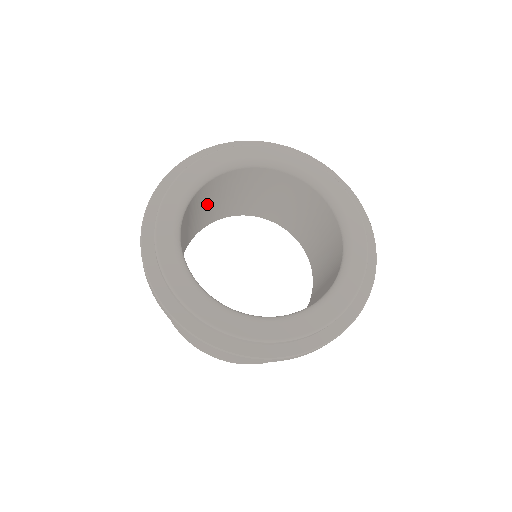
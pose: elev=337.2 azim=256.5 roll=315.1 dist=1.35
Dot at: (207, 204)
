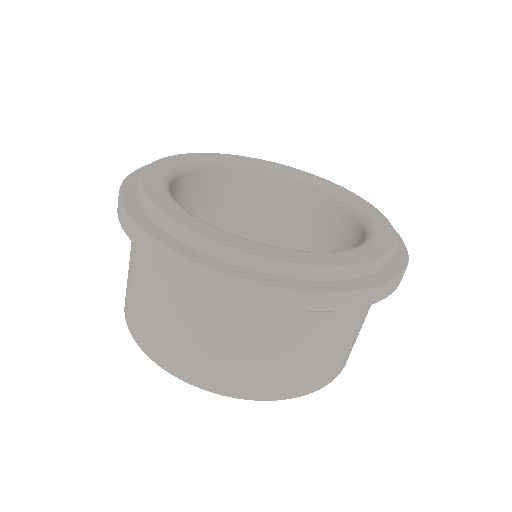
Dot at: occluded
